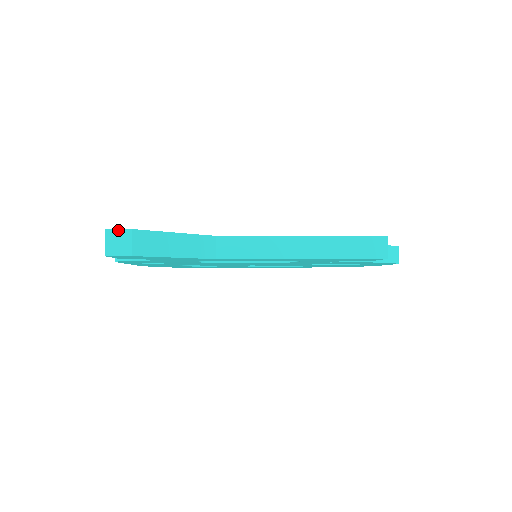
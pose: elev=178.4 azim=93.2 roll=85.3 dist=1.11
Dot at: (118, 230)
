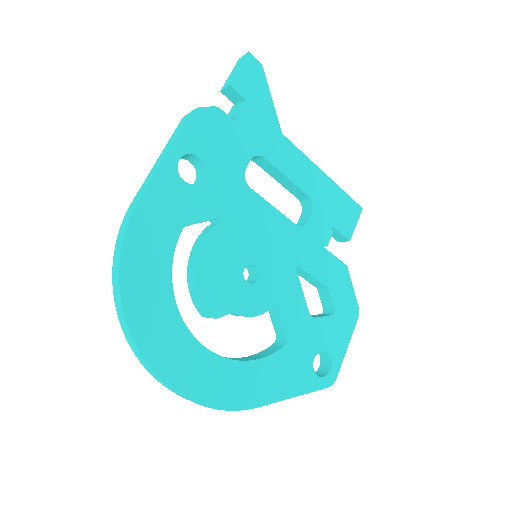
Dot at: occluded
